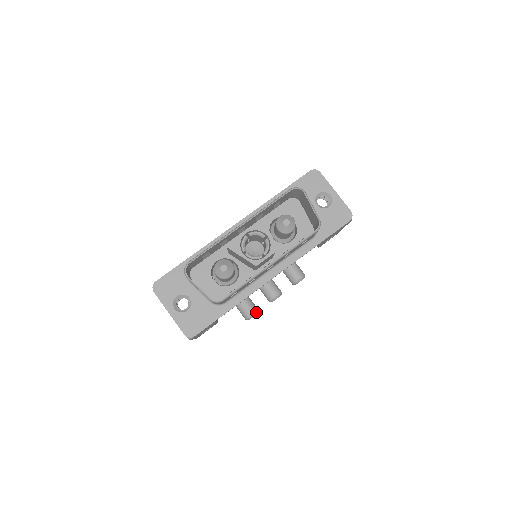
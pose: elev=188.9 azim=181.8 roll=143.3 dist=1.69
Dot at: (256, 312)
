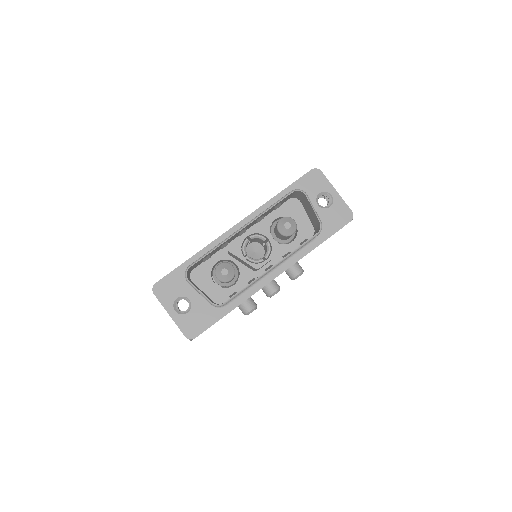
Dot at: (255, 307)
